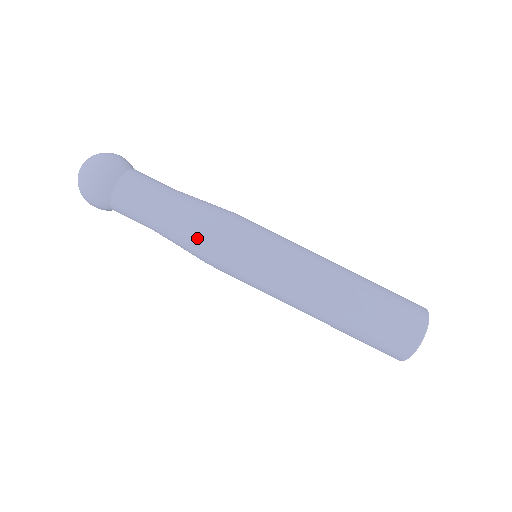
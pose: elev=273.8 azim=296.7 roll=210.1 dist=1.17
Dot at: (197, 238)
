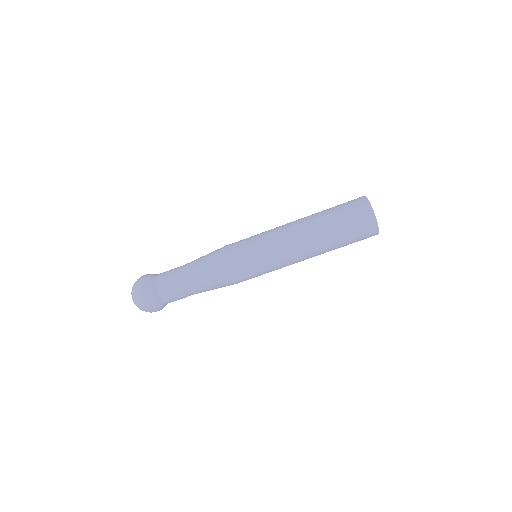
Dot at: (222, 283)
